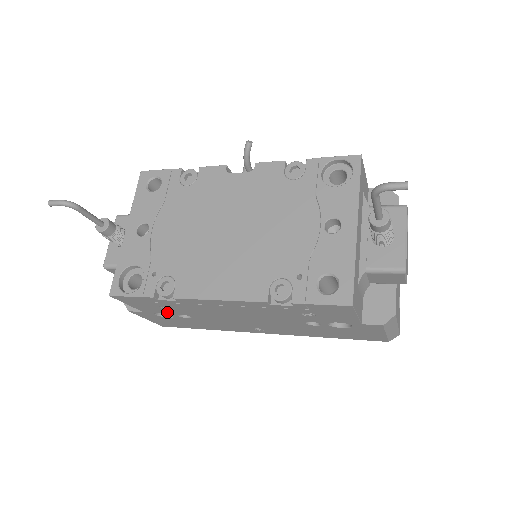
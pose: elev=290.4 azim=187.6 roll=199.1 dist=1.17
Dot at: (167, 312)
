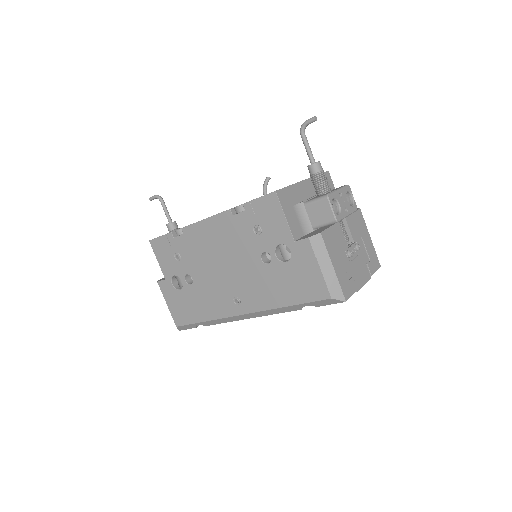
Dot at: (179, 272)
